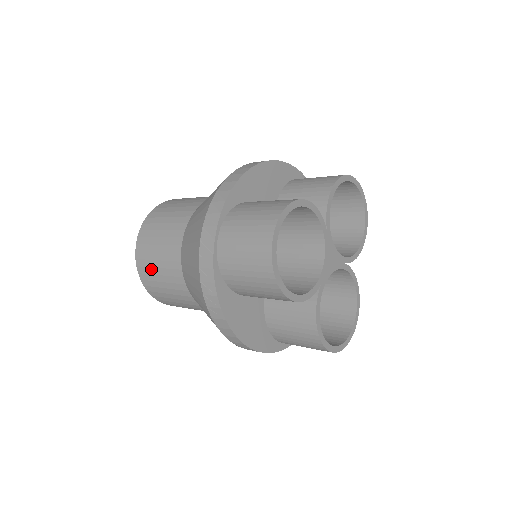
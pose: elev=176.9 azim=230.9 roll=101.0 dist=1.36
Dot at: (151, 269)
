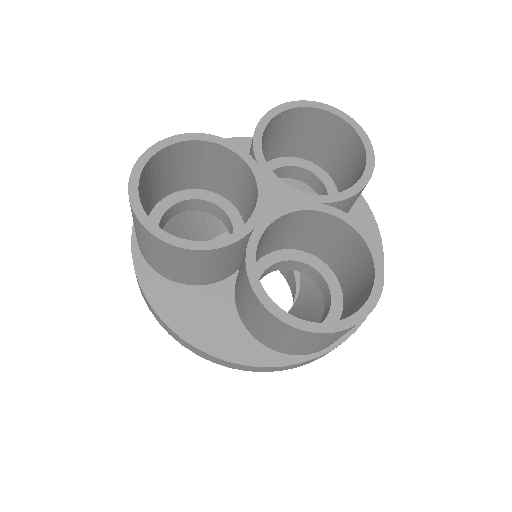
Dot at: occluded
